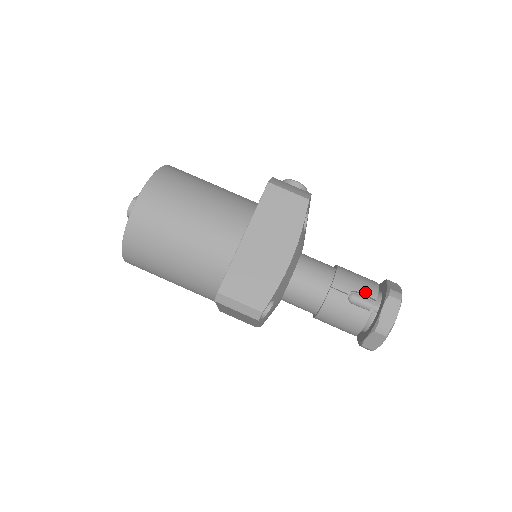
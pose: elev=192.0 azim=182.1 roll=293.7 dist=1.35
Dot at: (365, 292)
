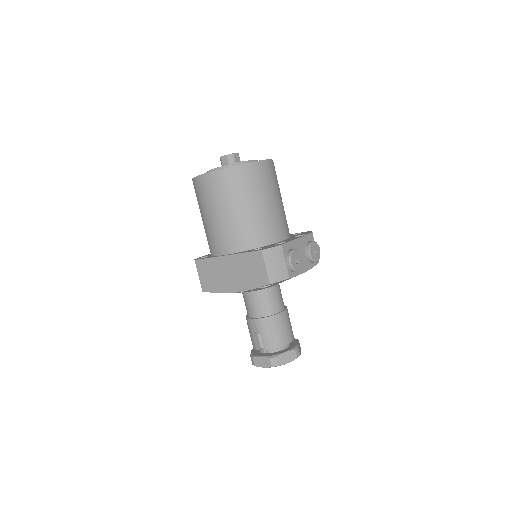
Dot at: (266, 341)
